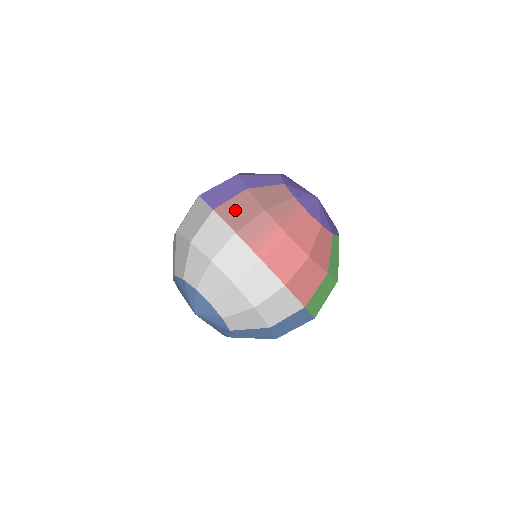
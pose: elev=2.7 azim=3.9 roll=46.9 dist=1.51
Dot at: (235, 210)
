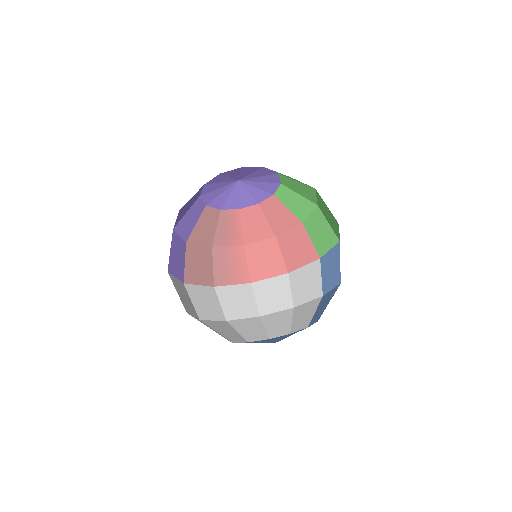
Dot at: (196, 268)
